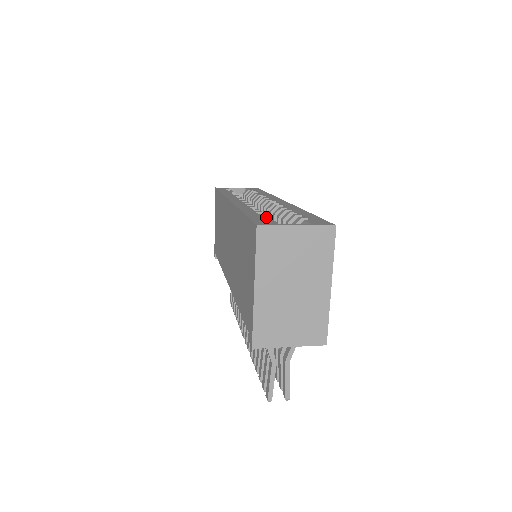
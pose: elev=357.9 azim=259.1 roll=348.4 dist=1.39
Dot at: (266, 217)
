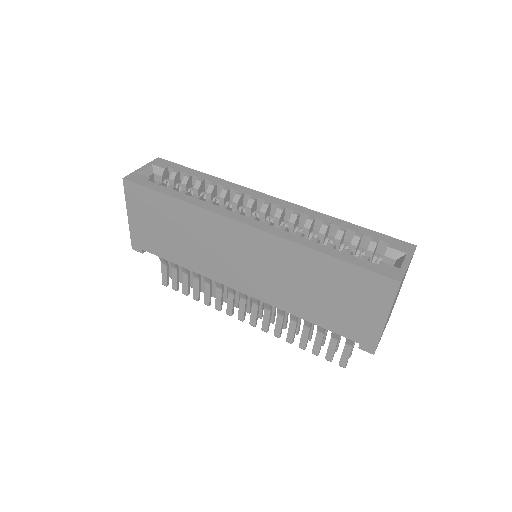
Dot at: (366, 258)
